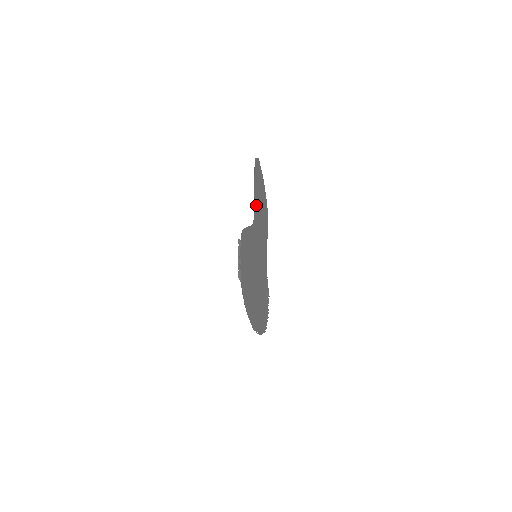
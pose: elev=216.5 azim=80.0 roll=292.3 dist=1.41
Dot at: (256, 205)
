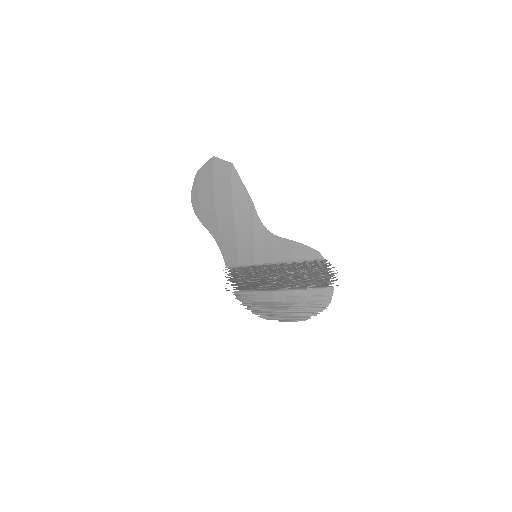
Dot at: (246, 210)
